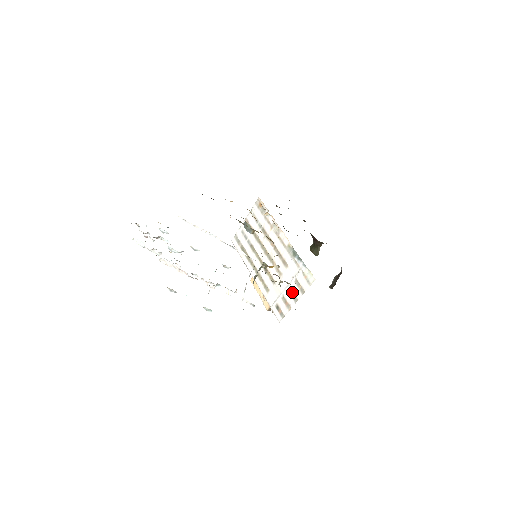
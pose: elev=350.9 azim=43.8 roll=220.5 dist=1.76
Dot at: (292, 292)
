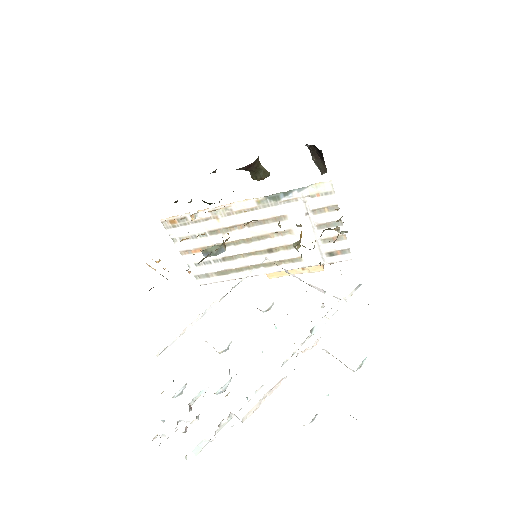
Dot at: (325, 224)
